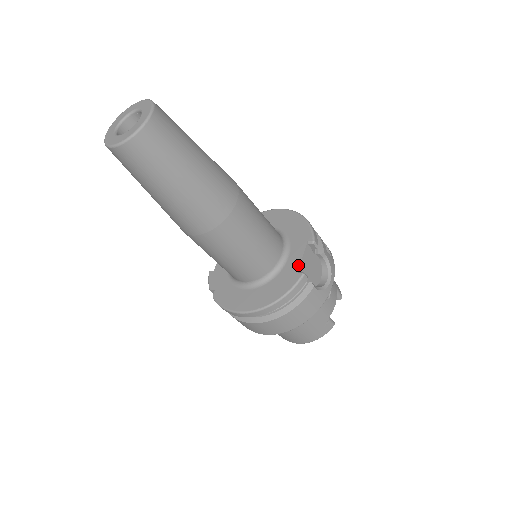
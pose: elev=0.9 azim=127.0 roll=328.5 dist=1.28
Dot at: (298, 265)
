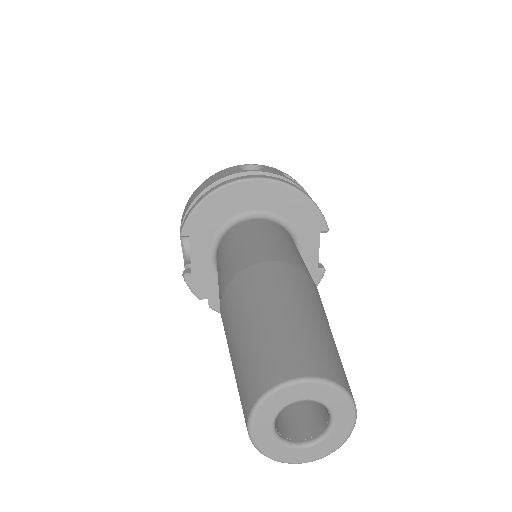
Dot at: (317, 262)
